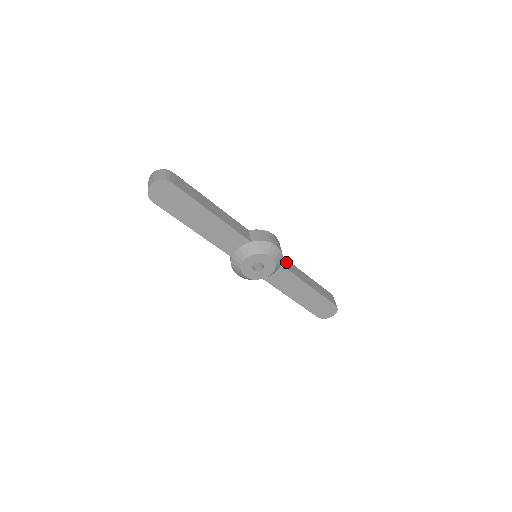
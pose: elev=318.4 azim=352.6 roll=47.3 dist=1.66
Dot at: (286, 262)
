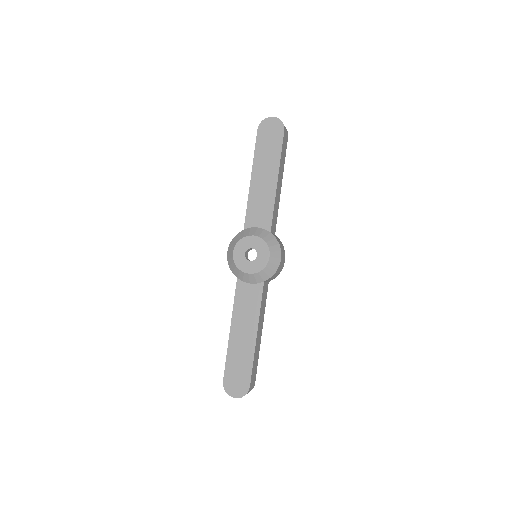
Dot at: (266, 293)
